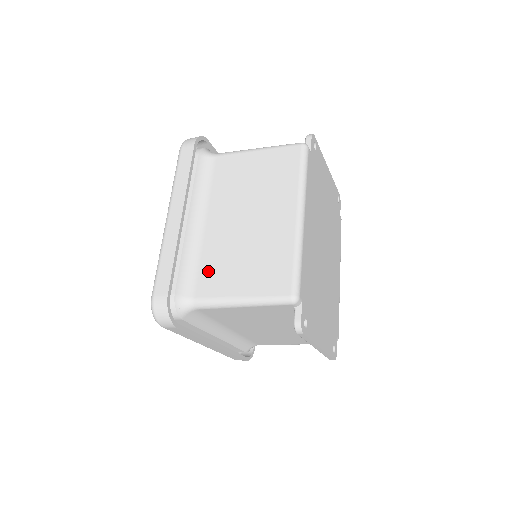
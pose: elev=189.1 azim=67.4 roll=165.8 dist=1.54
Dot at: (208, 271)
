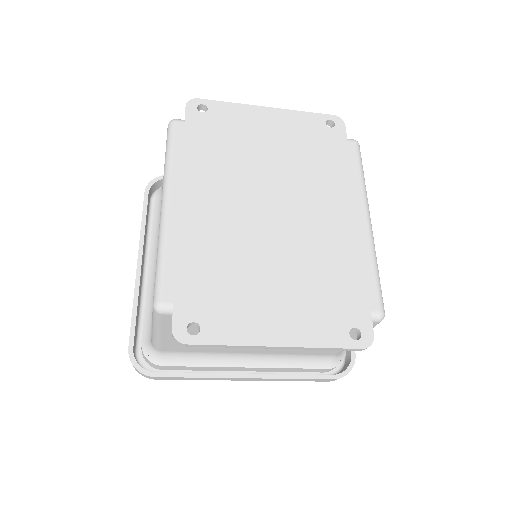
Dot at: occluded
